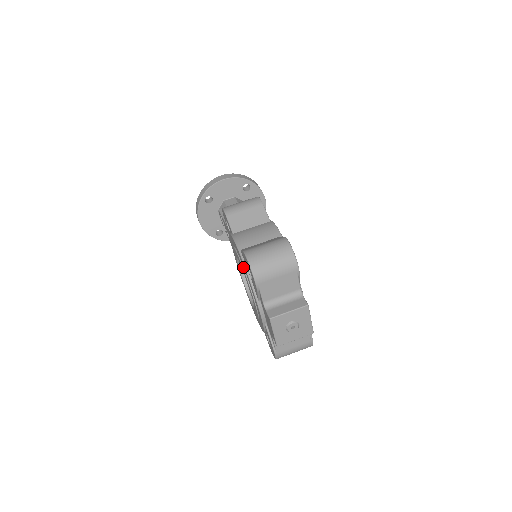
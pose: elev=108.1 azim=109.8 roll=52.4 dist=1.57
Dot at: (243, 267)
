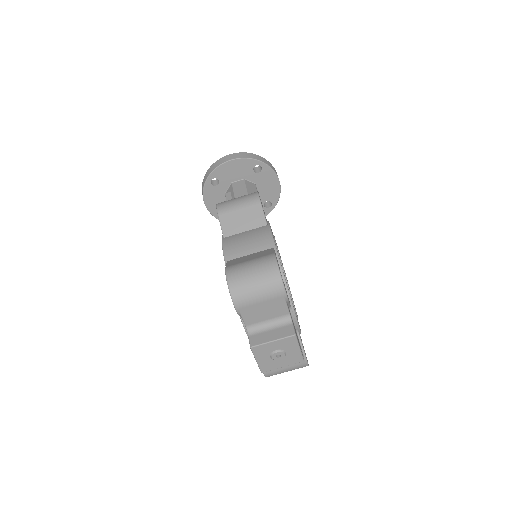
Dot at: occluded
